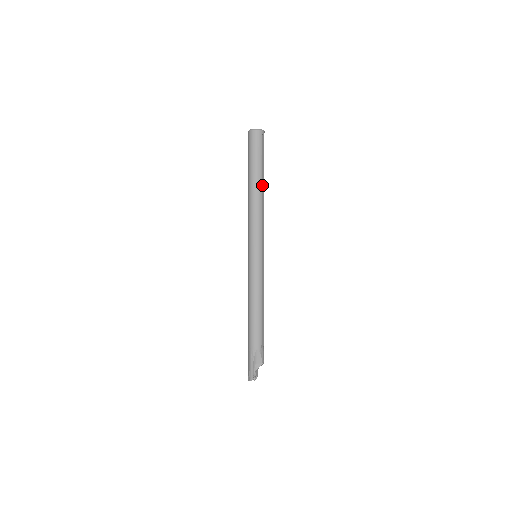
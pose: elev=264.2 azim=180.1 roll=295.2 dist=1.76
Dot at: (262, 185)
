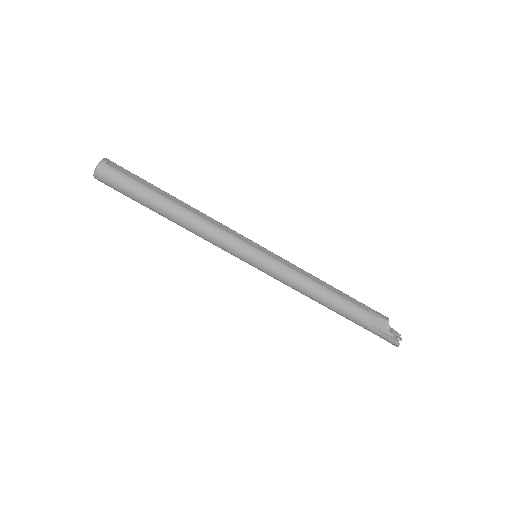
Dot at: (172, 200)
